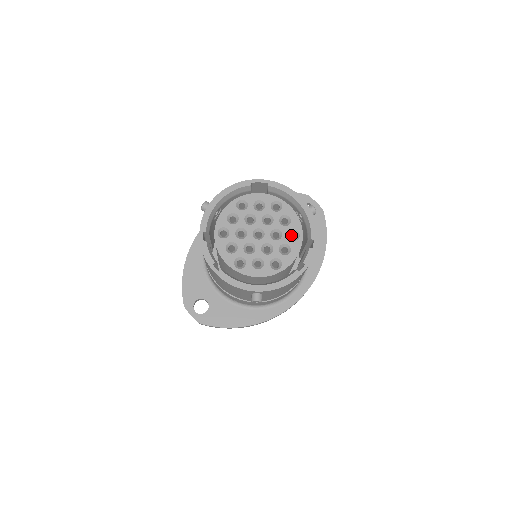
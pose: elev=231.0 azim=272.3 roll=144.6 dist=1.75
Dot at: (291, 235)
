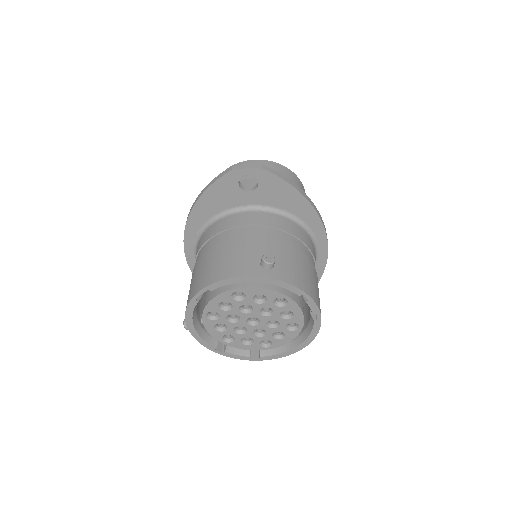
Dot at: occluded
